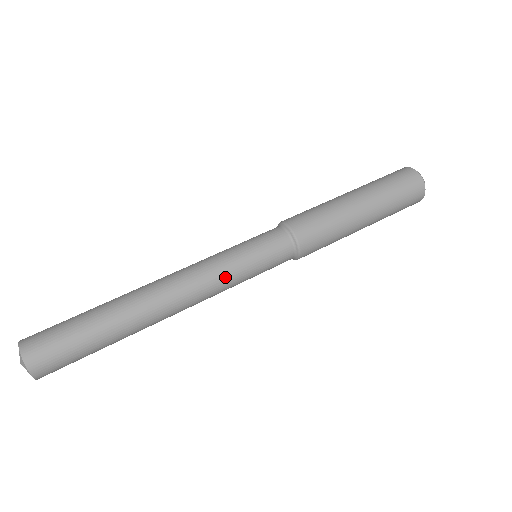
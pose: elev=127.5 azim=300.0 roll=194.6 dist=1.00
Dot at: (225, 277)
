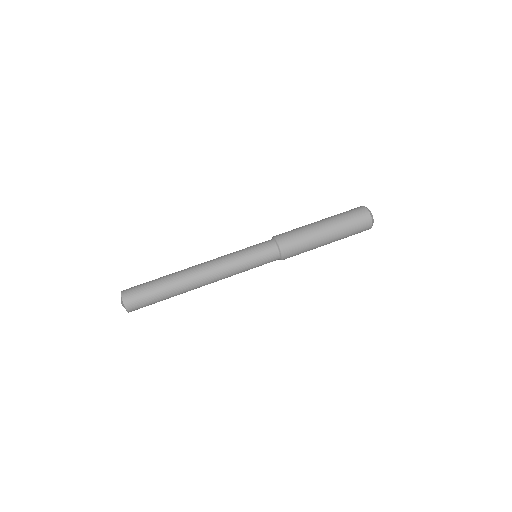
Dot at: (232, 260)
